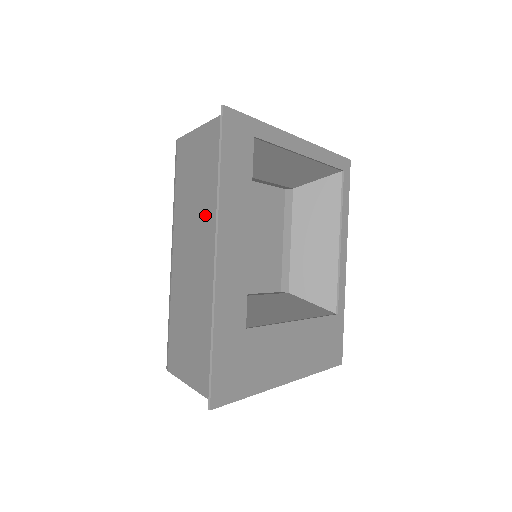
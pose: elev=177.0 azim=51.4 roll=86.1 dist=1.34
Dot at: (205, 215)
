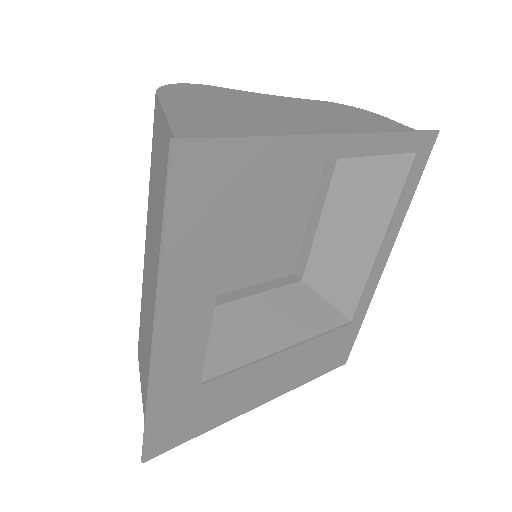
Dot at: (158, 259)
